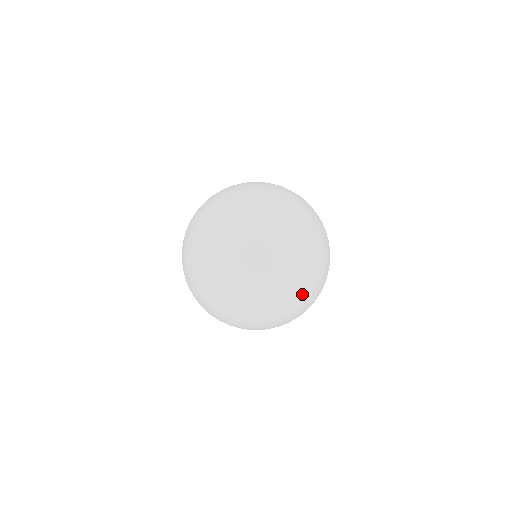
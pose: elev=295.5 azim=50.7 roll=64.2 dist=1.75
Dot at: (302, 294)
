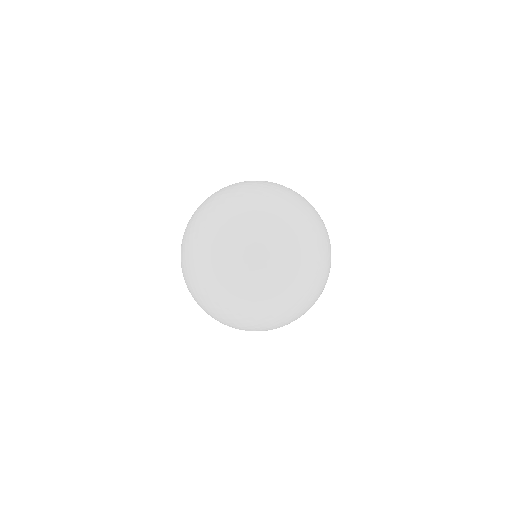
Dot at: (325, 247)
